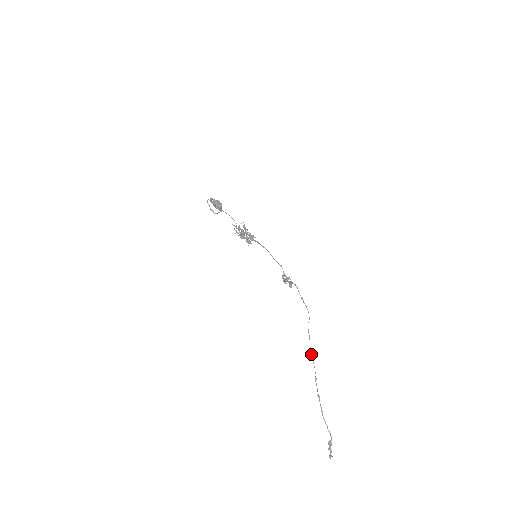
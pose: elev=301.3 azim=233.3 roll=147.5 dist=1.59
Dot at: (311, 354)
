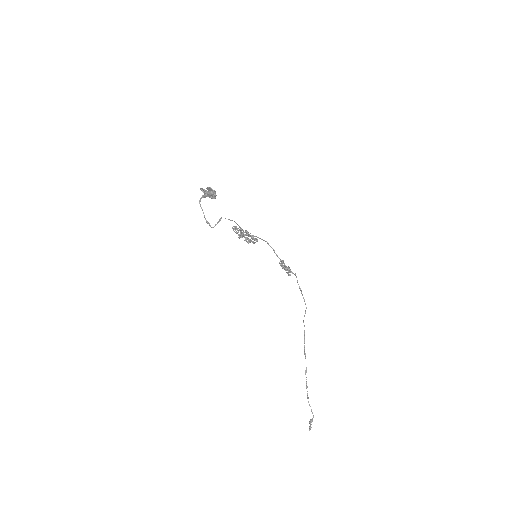
Dot at: (304, 350)
